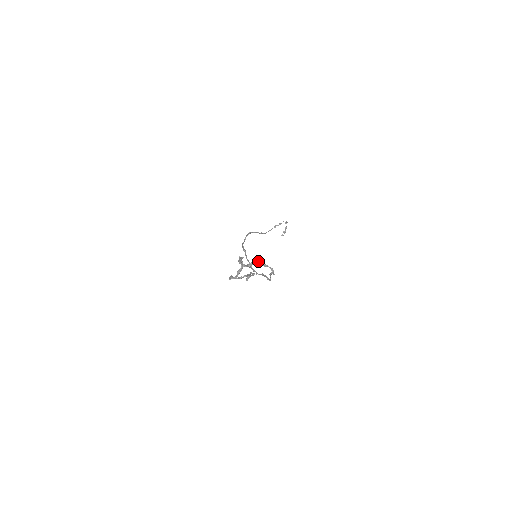
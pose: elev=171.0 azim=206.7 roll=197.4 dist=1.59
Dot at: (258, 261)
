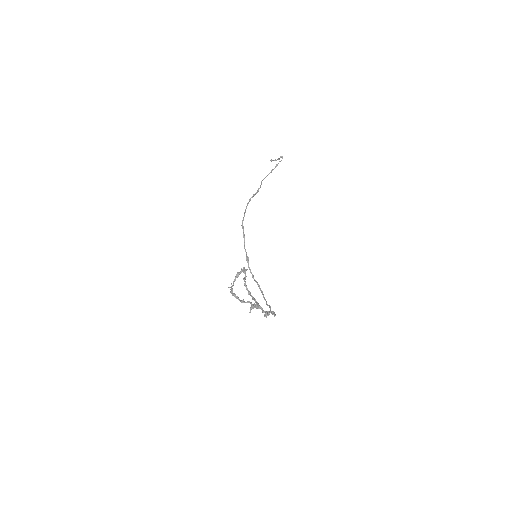
Dot at: (267, 312)
